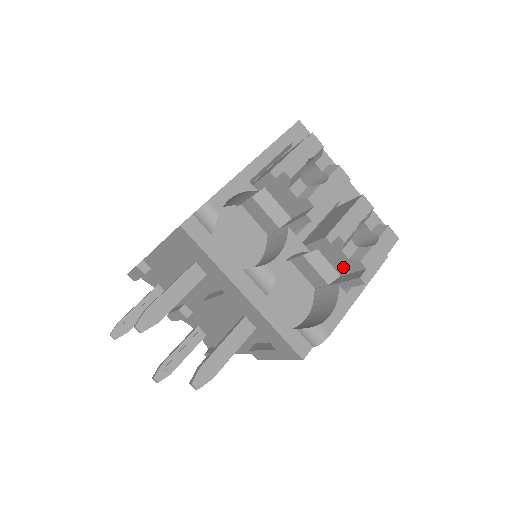
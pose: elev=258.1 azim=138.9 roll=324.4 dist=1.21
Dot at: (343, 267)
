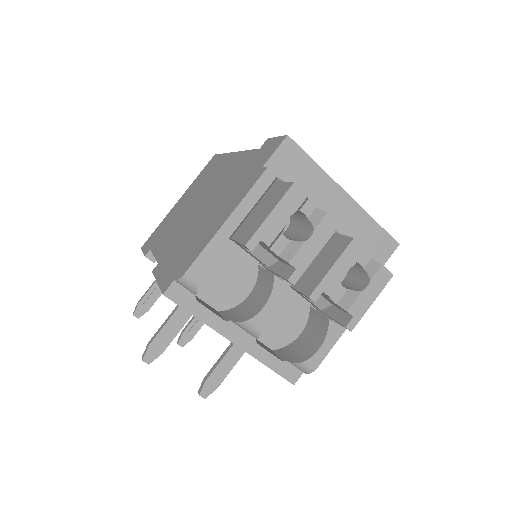
Dot at: (333, 303)
